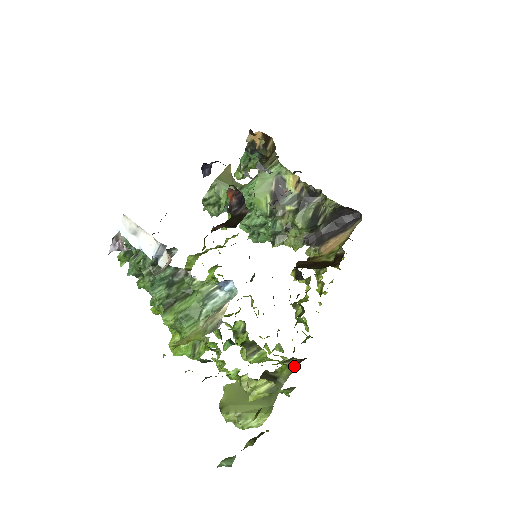
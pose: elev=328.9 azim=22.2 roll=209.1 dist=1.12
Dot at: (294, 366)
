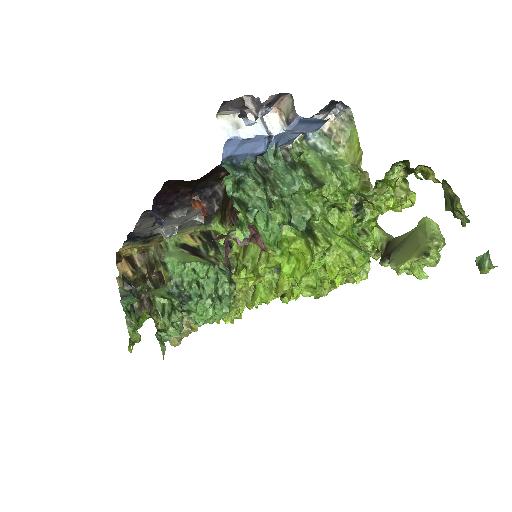
Dot at: (377, 224)
